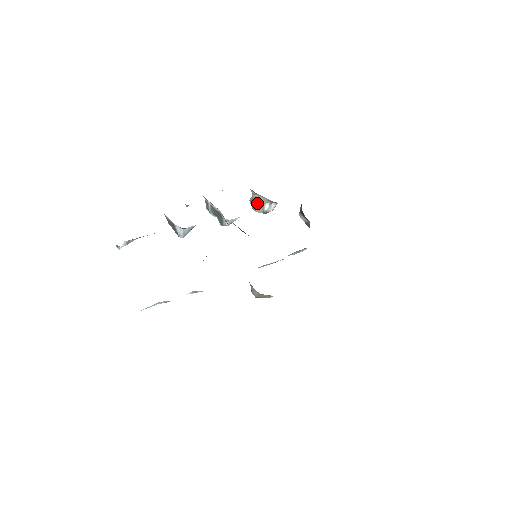
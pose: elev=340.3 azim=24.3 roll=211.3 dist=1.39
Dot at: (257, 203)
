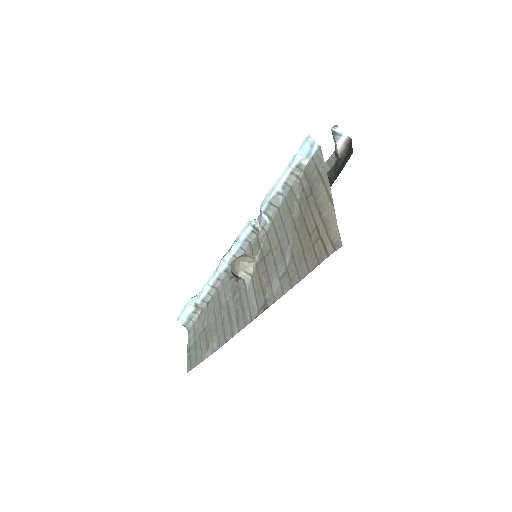
Dot at: occluded
